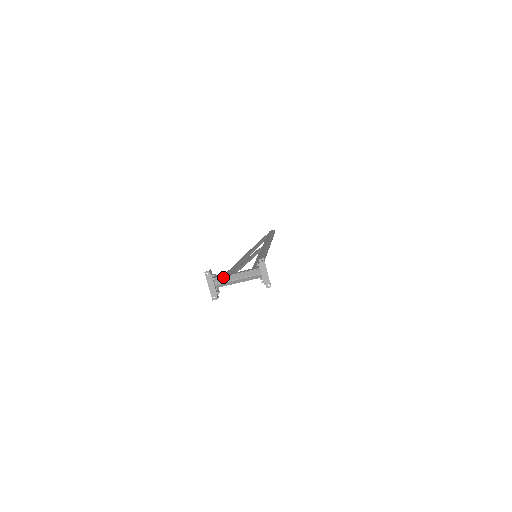
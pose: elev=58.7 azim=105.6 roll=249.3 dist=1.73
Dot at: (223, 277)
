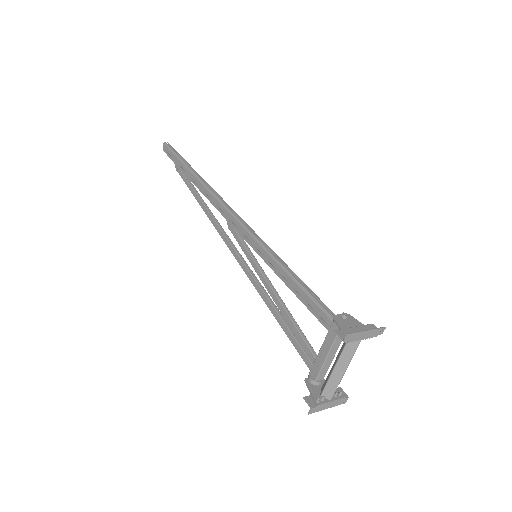
Dot at: (326, 386)
